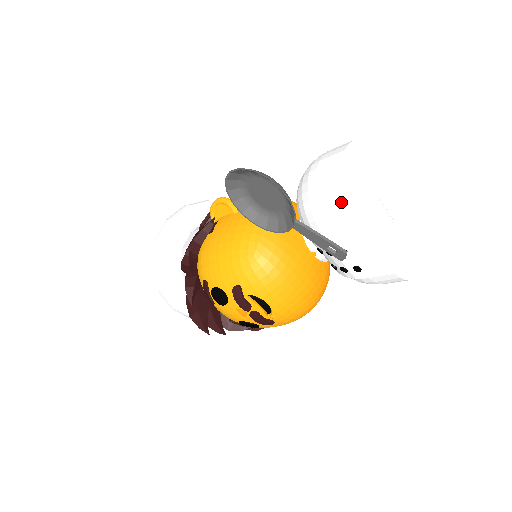
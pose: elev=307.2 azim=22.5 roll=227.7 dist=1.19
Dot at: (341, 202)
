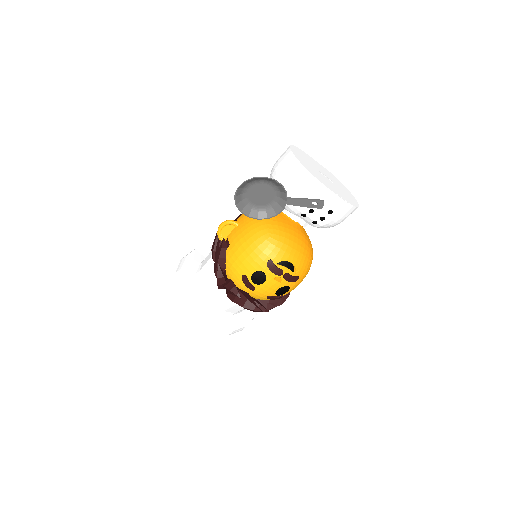
Dot at: (307, 174)
